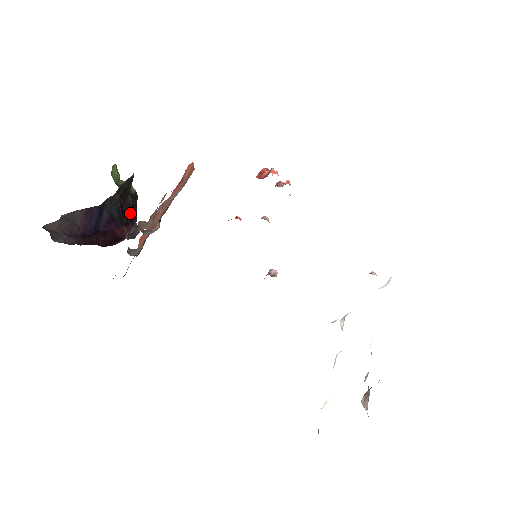
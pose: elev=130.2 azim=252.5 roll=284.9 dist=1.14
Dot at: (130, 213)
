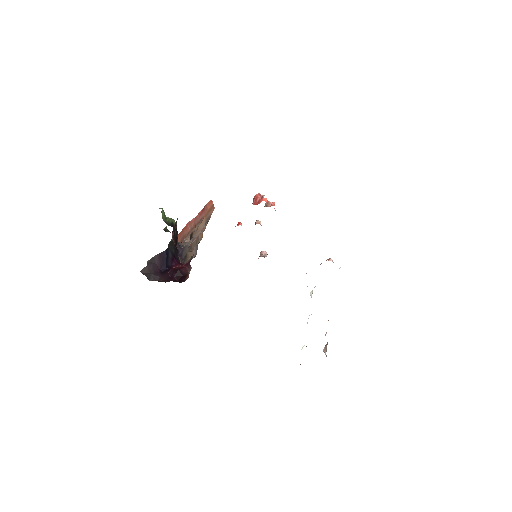
Dot at: (176, 241)
